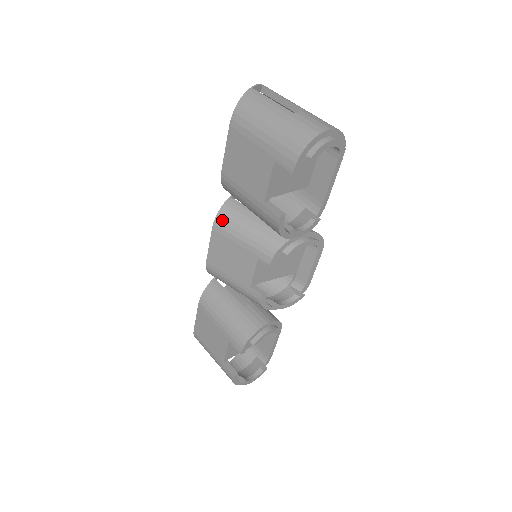
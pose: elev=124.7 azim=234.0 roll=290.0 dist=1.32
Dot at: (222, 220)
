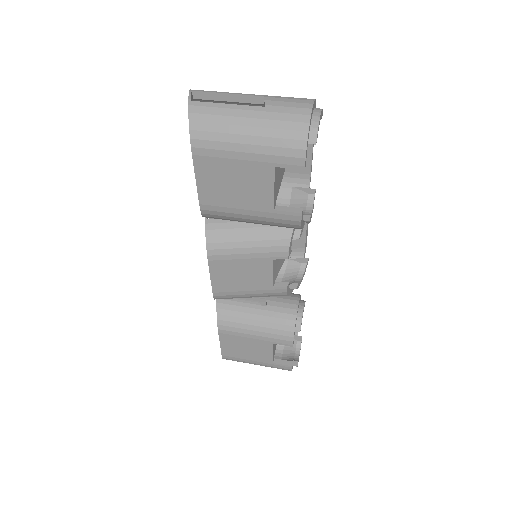
Dot at: (215, 247)
